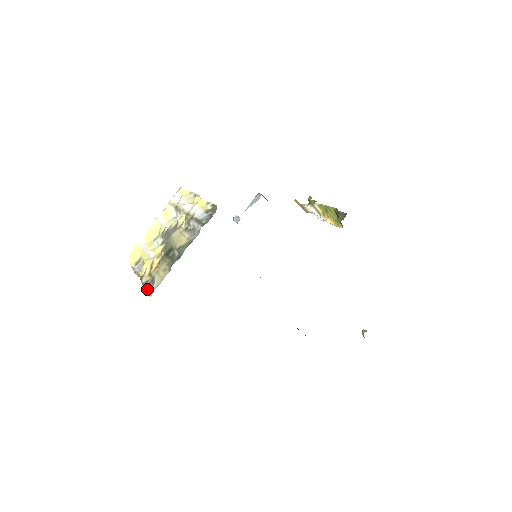
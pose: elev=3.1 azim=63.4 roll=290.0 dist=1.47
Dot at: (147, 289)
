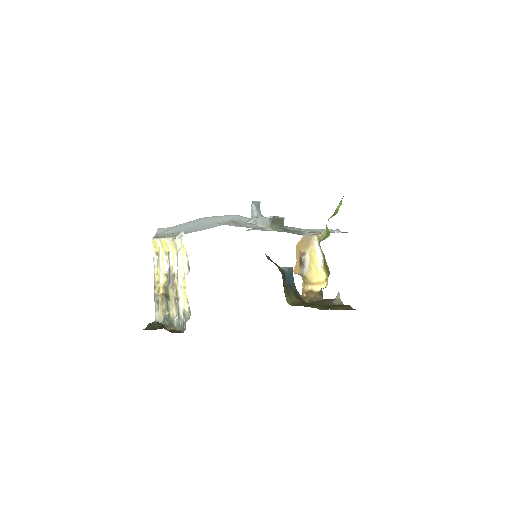
Dot at: (156, 304)
